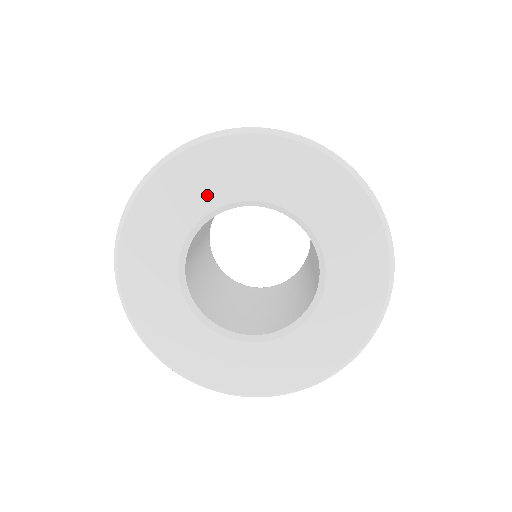
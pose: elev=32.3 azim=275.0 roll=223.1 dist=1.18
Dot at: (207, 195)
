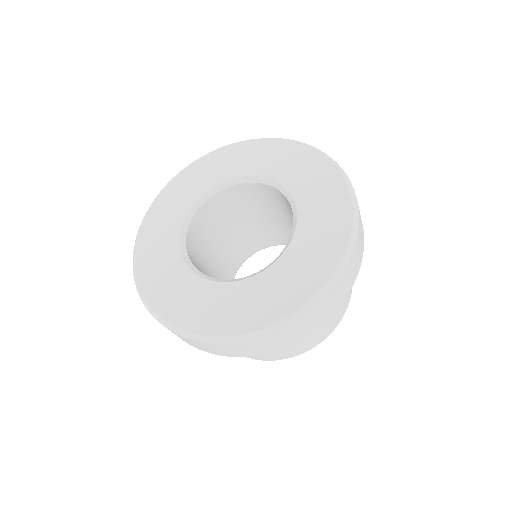
Dot at: (211, 179)
